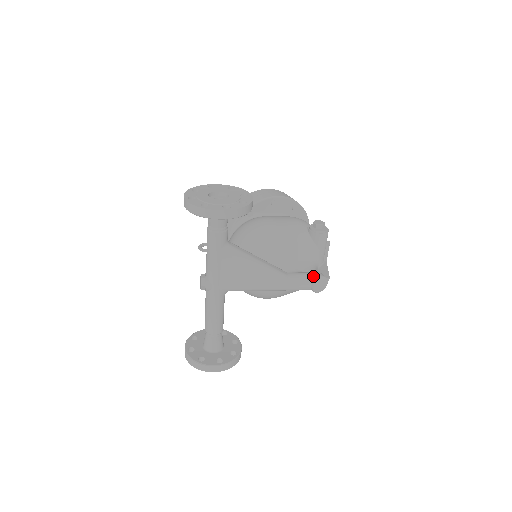
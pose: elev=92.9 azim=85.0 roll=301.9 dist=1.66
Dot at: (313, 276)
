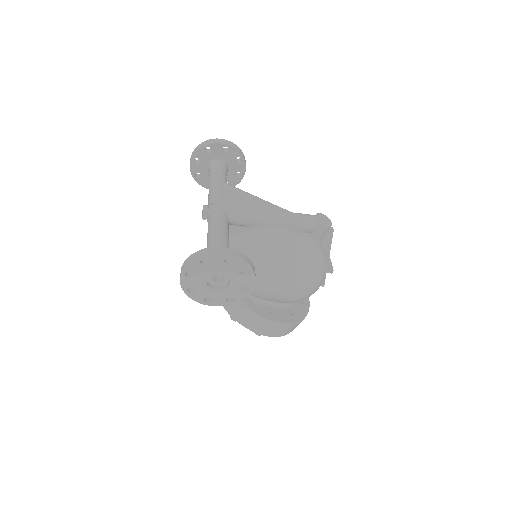
Dot at: occluded
